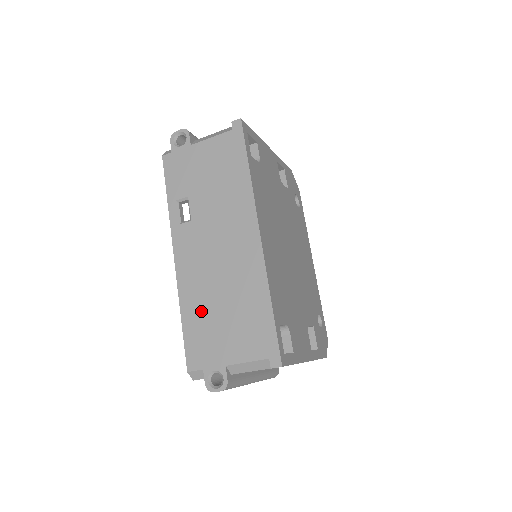
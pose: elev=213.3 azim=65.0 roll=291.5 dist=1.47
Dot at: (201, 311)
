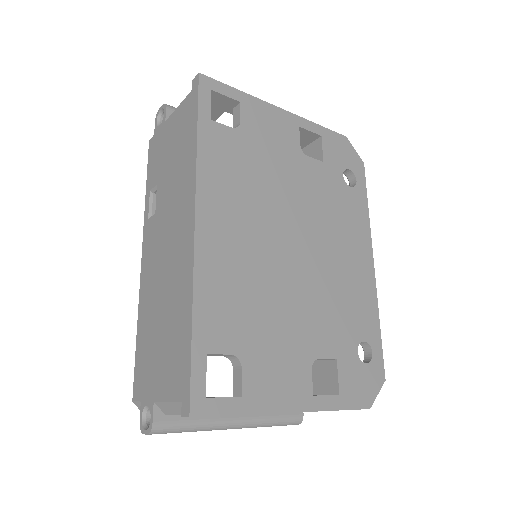
Dot at: (148, 326)
